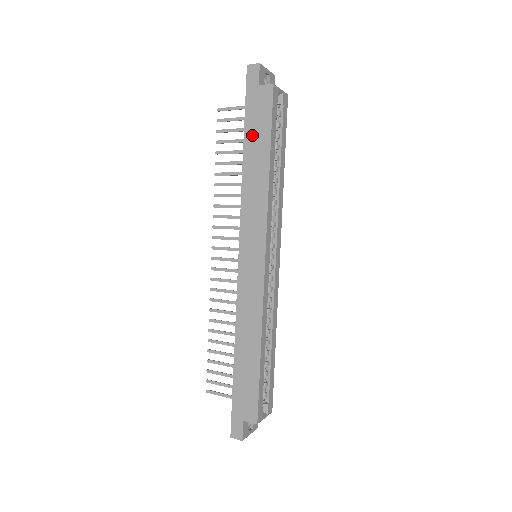
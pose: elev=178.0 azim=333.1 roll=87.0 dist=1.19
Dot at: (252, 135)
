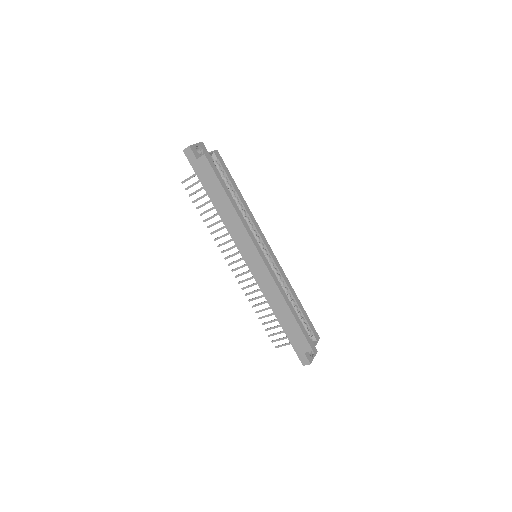
Dot at: (211, 190)
